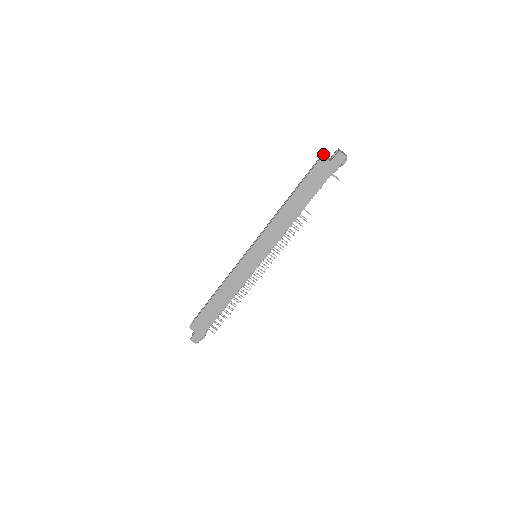
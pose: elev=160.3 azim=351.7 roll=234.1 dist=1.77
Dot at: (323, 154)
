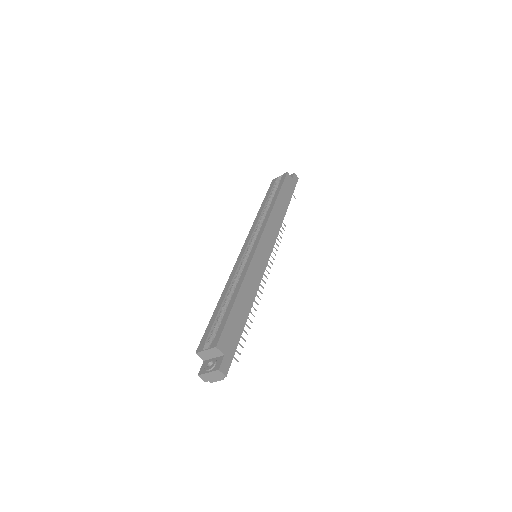
Dot at: (280, 176)
